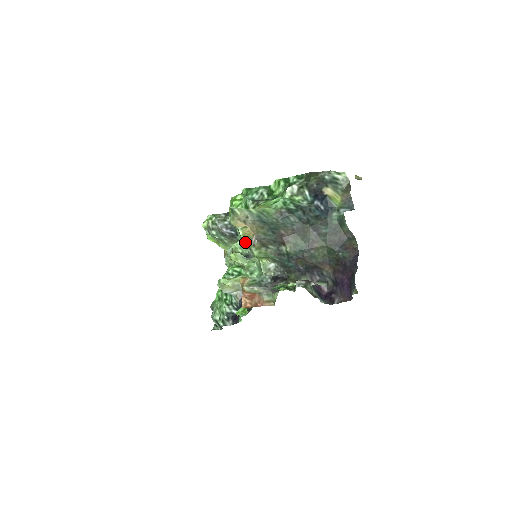
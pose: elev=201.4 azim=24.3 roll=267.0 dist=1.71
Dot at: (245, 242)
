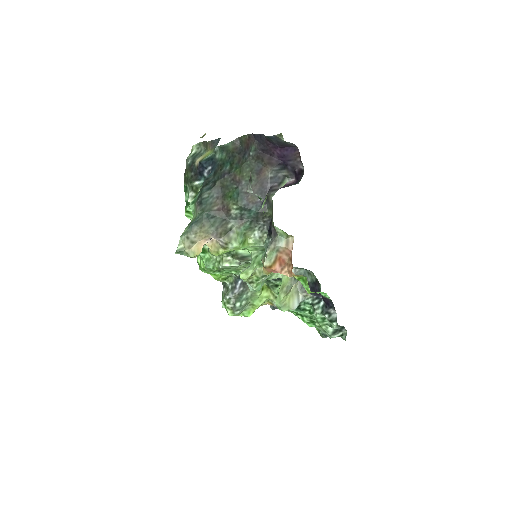
Dot at: (239, 264)
